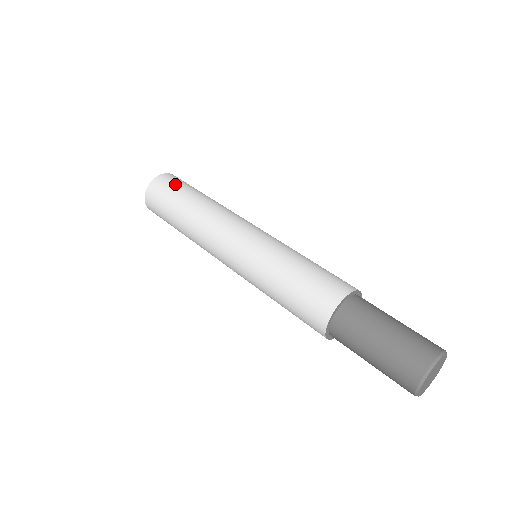
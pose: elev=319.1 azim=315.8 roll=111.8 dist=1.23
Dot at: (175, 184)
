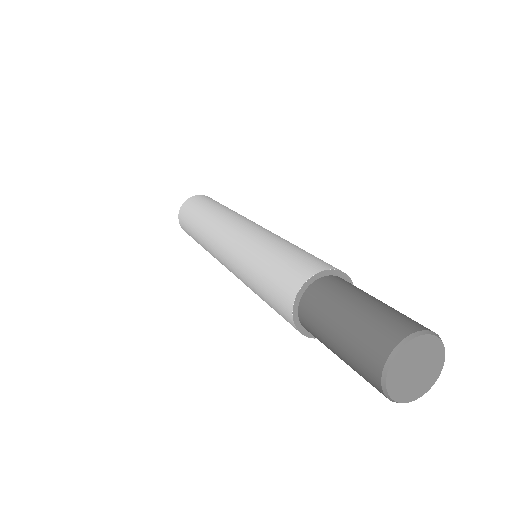
Dot at: (213, 200)
